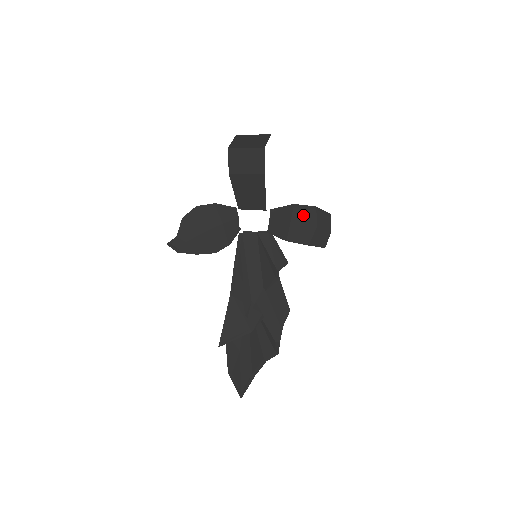
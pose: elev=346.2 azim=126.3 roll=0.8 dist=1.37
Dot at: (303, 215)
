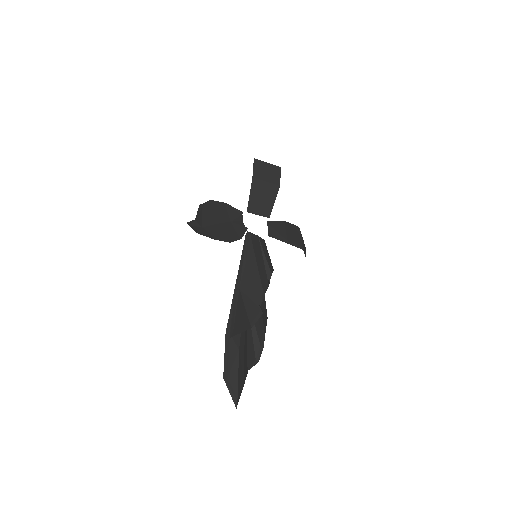
Dot at: (292, 229)
